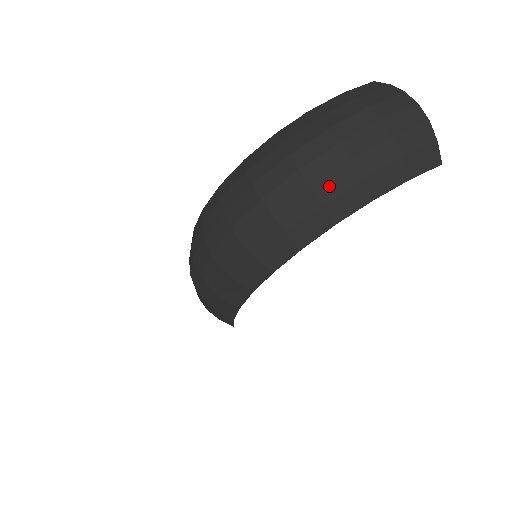
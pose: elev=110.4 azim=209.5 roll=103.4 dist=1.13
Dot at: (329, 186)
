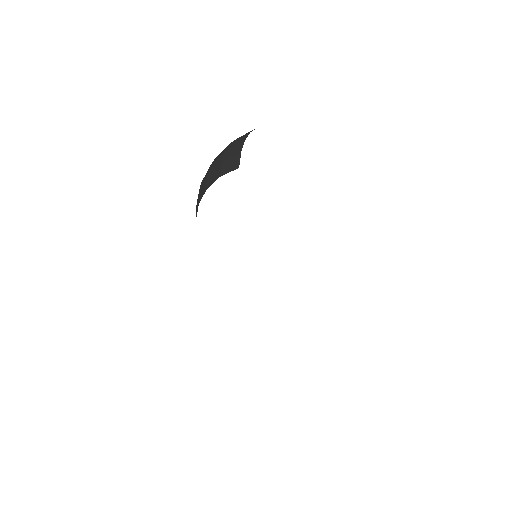
Dot at: occluded
